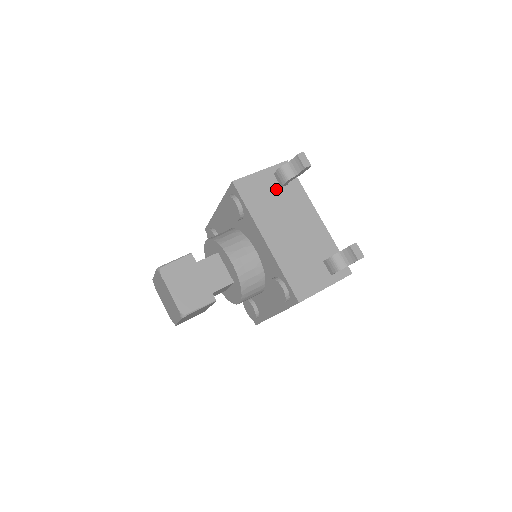
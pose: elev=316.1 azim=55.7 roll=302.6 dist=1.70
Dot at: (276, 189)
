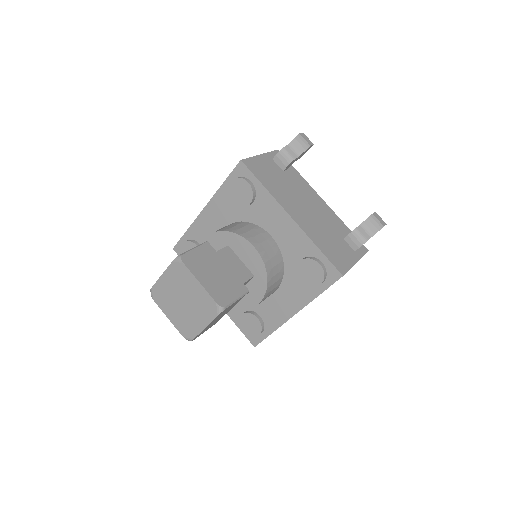
Dot at: (280, 172)
